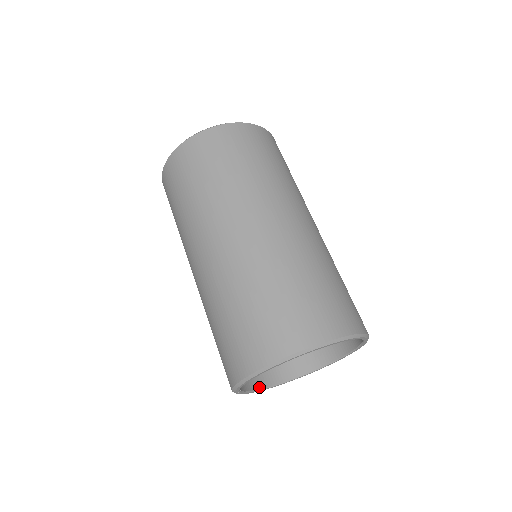
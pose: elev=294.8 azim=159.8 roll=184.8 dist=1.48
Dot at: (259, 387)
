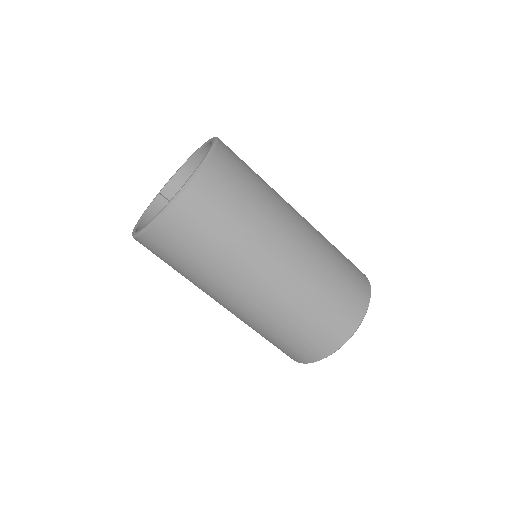
Dot at: occluded
